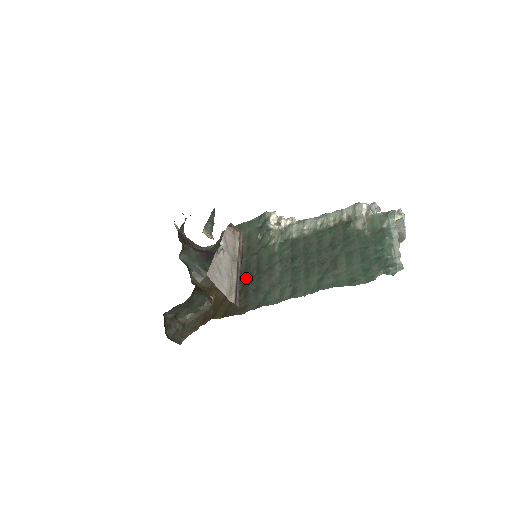
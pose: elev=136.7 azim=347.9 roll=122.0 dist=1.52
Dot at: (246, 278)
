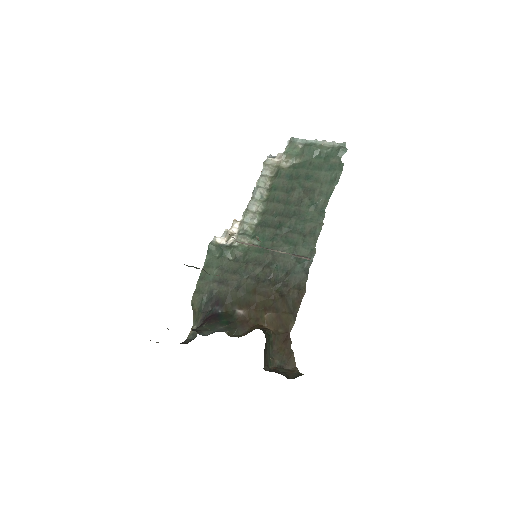
Dot at: (267, 282)
